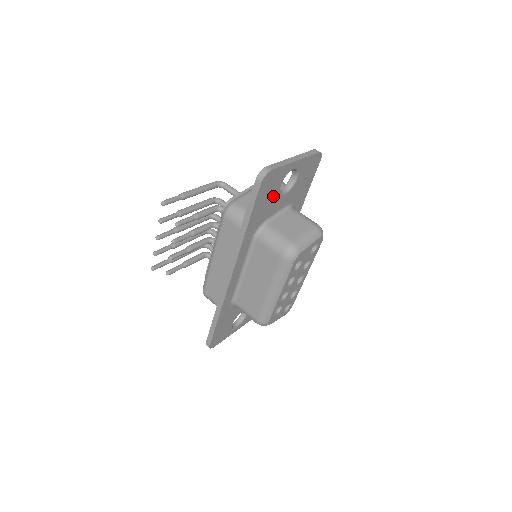
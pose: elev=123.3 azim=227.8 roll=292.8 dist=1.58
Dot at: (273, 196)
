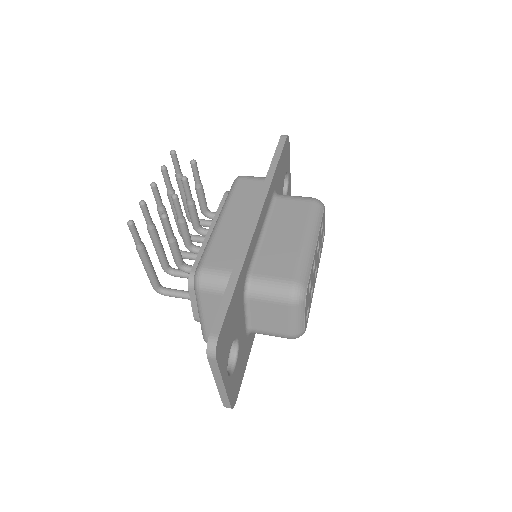
Dot at: (283, 175)
